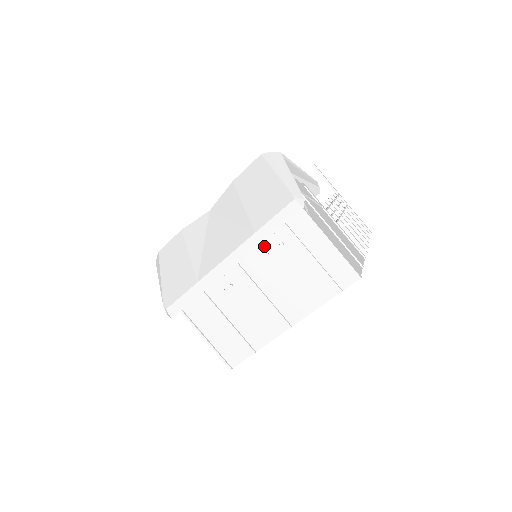
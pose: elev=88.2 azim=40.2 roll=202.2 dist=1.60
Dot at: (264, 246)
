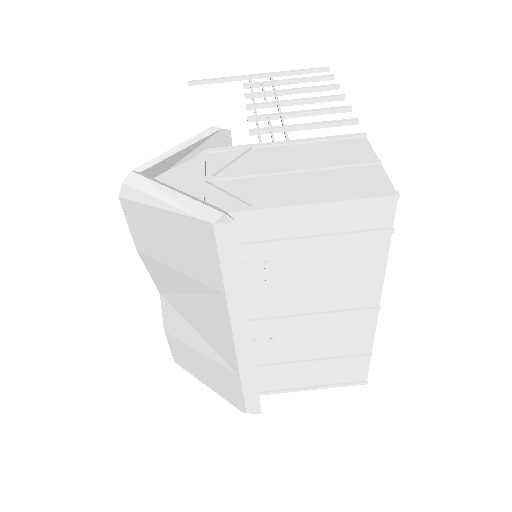
Dot at: (252, 283)
